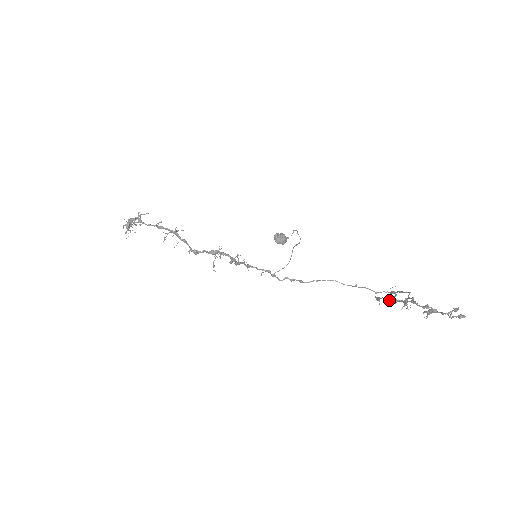
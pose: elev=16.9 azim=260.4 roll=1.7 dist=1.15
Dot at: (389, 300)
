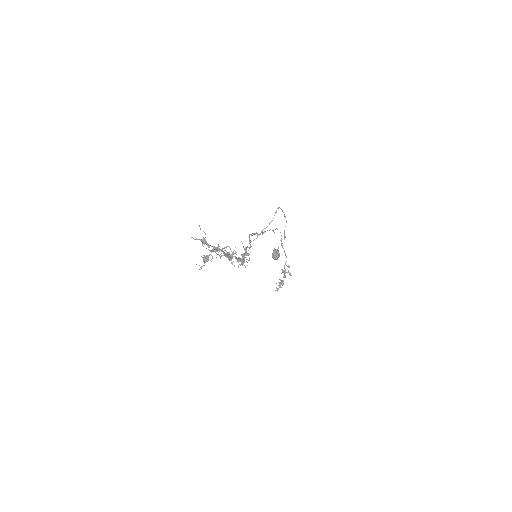
Dot at: occluded
